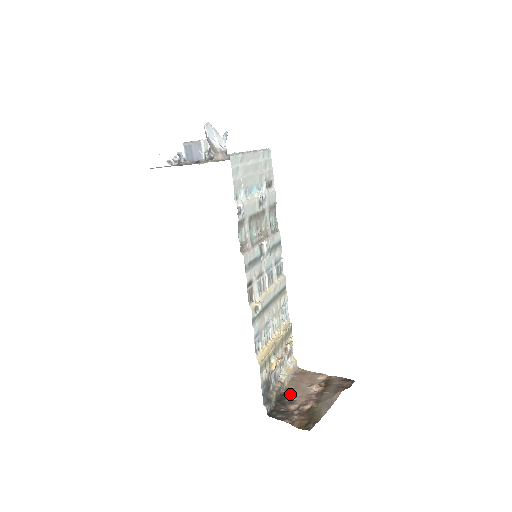
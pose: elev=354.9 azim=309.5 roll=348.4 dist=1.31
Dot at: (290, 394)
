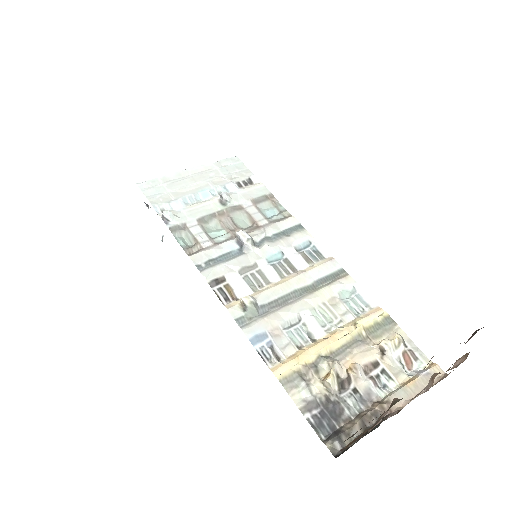
Dot at: occluded
